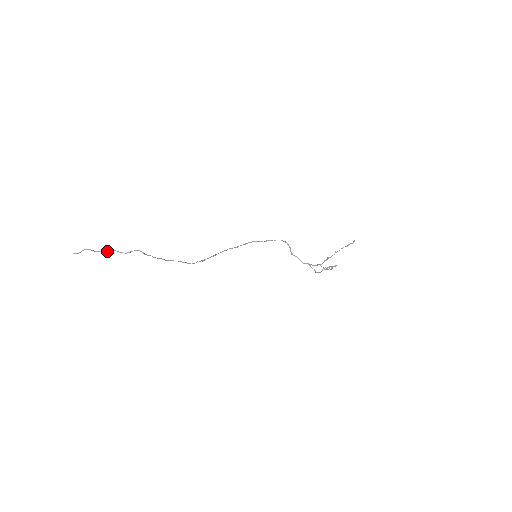
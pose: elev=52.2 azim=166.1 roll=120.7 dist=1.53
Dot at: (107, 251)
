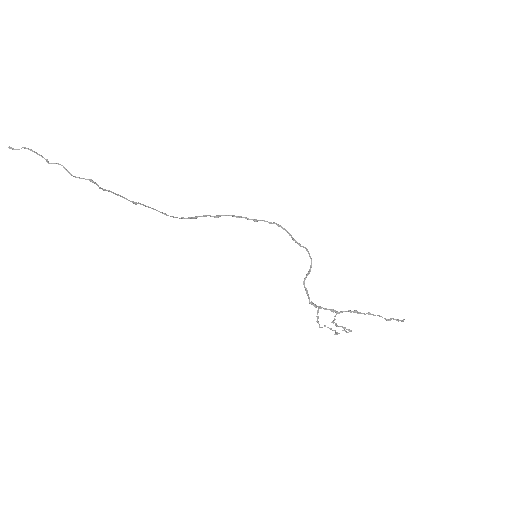
Dot at: (53, 163)
